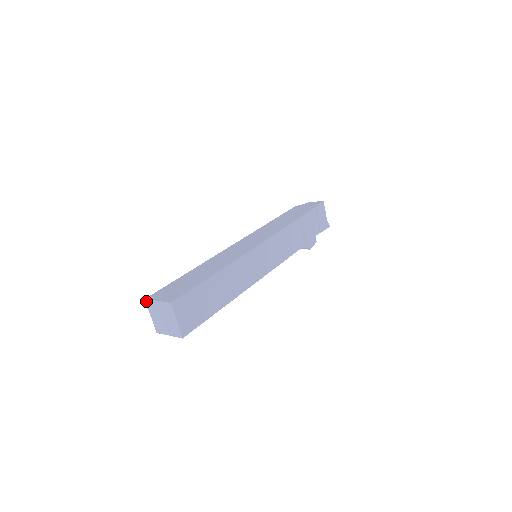
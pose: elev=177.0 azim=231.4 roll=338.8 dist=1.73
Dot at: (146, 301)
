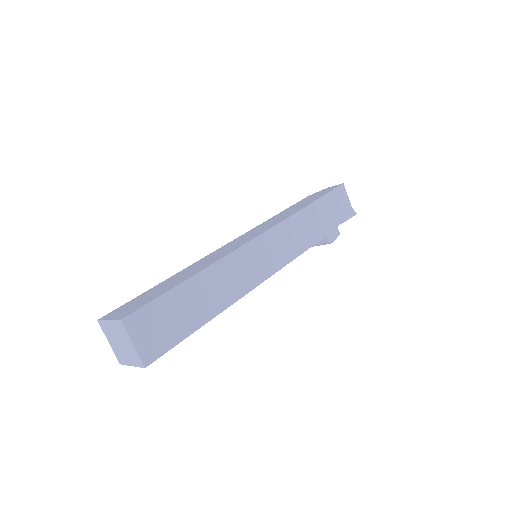
Dot at: (99, 323)
